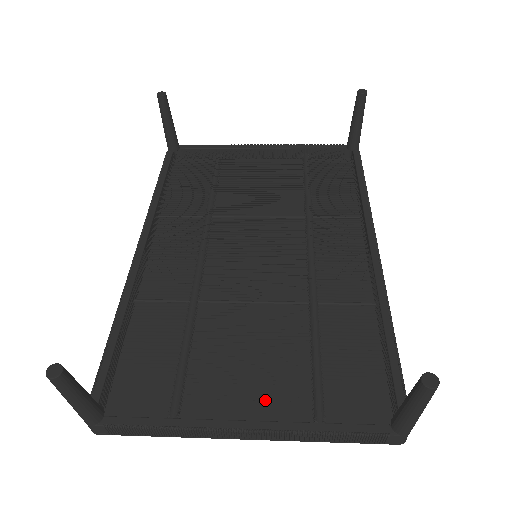
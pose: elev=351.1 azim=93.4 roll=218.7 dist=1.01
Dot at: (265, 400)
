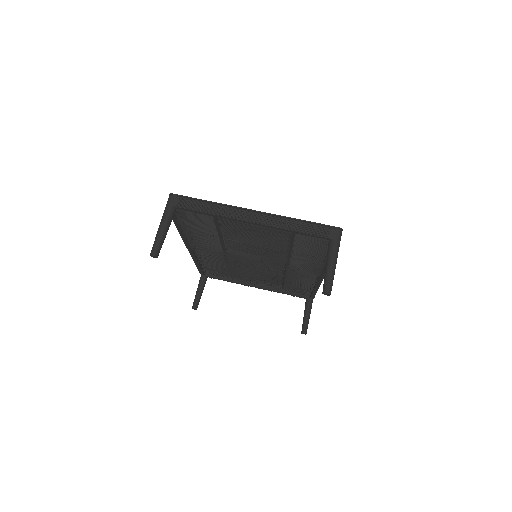
Dot at: occluded
